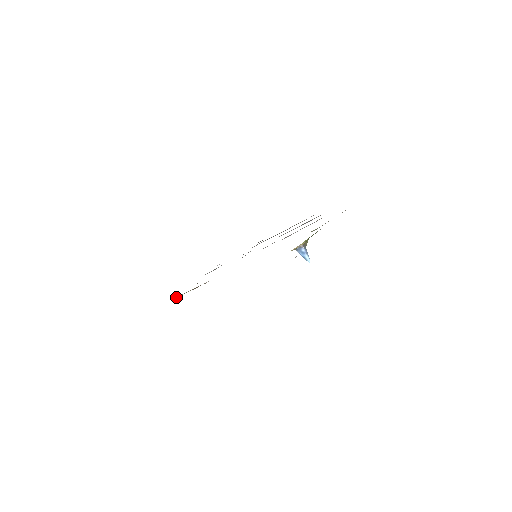
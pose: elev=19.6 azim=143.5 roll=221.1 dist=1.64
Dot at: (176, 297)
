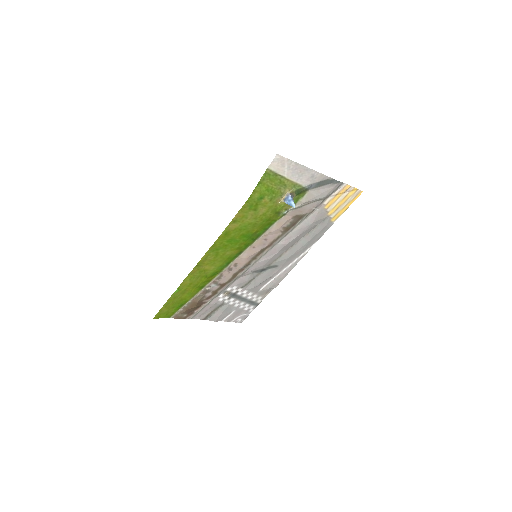
Dot at: (176, 313)
